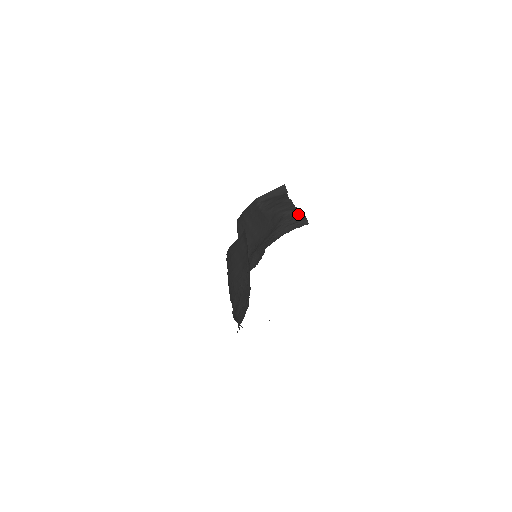
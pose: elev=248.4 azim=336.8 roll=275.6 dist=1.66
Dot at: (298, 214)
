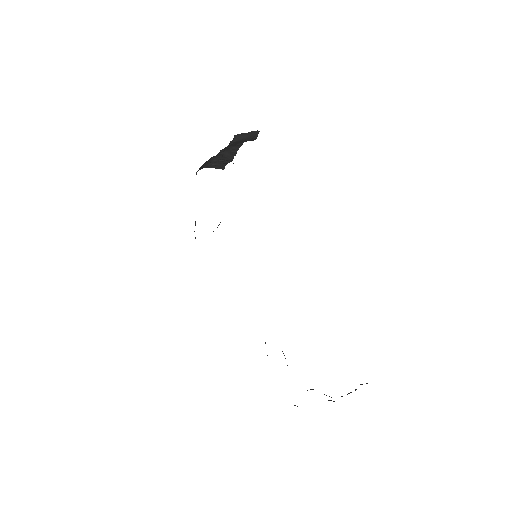
Dot at: (229, 158)
